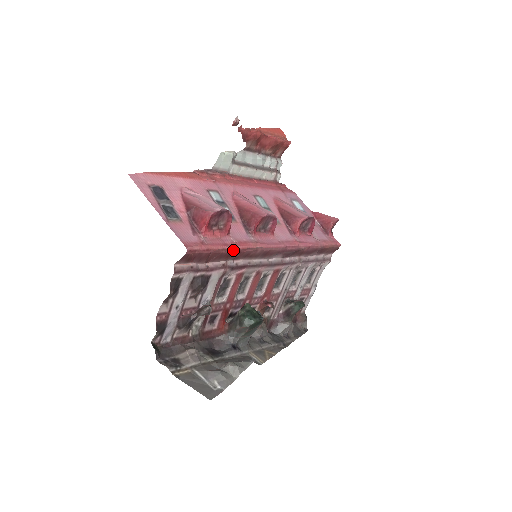
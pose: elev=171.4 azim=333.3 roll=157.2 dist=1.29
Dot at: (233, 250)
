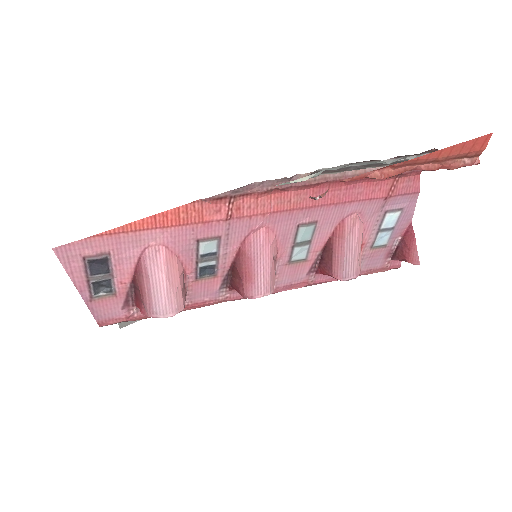
Dot at: occluded
